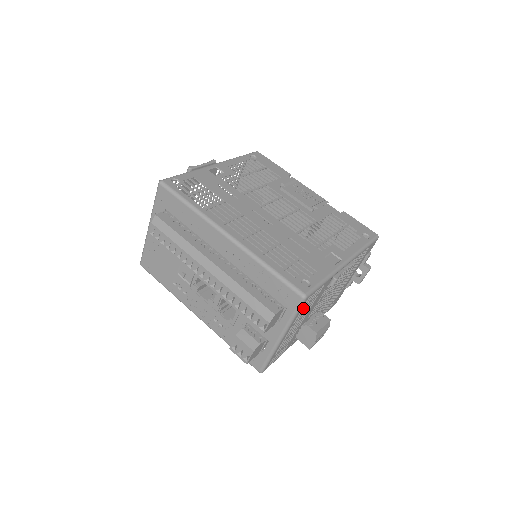
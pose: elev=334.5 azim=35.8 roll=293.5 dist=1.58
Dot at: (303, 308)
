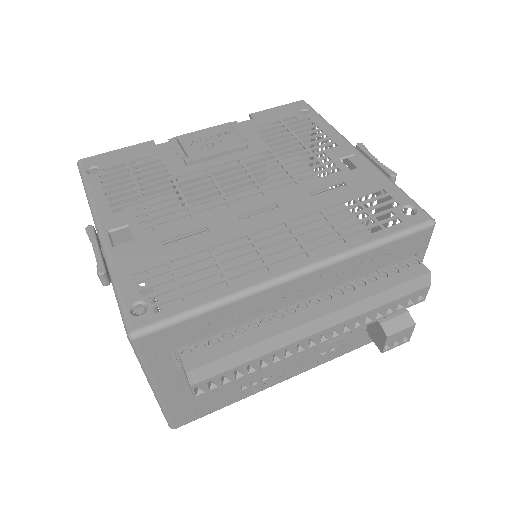
Dot at: occluded
